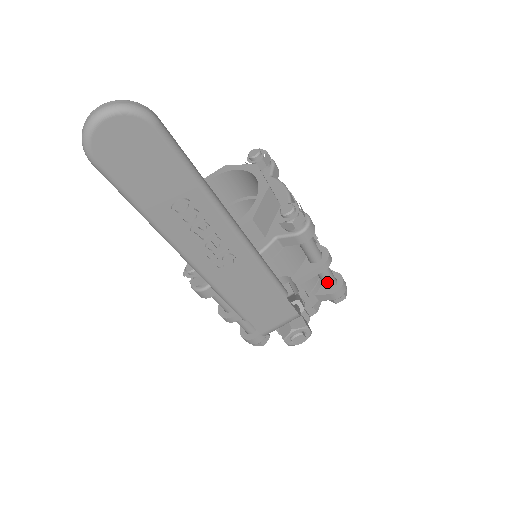
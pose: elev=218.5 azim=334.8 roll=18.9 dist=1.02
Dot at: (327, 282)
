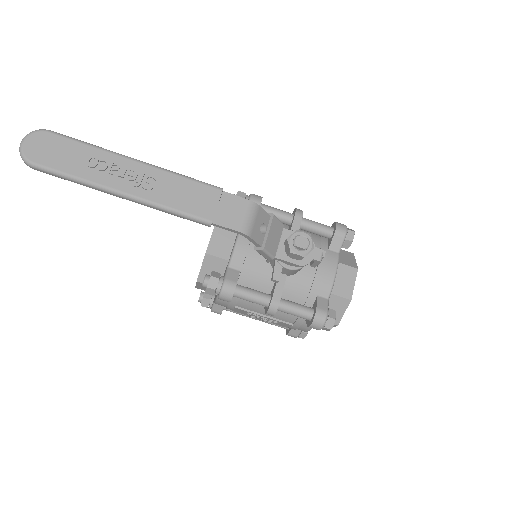
Dot at: (323, 230)
